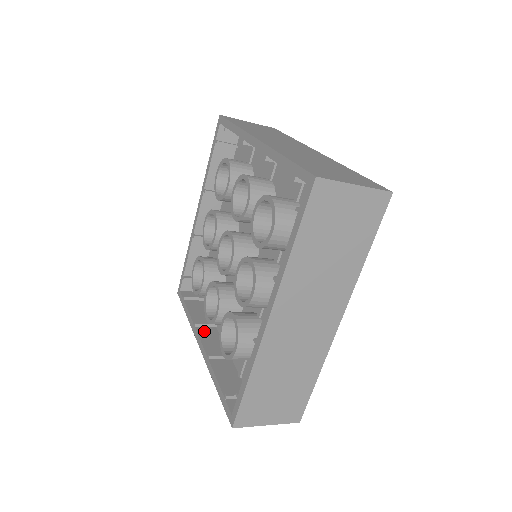
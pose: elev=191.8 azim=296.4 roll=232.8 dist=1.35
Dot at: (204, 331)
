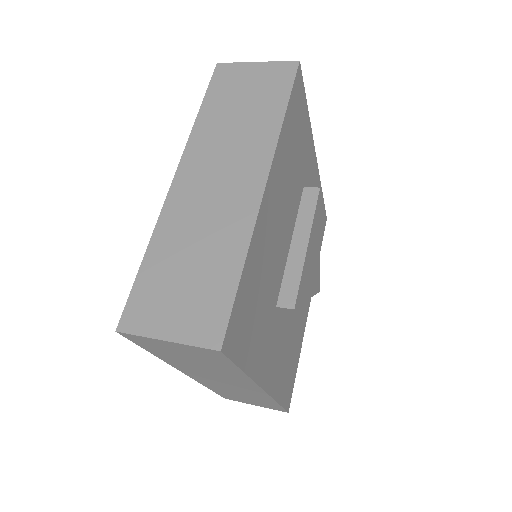
Dot at: occluded
